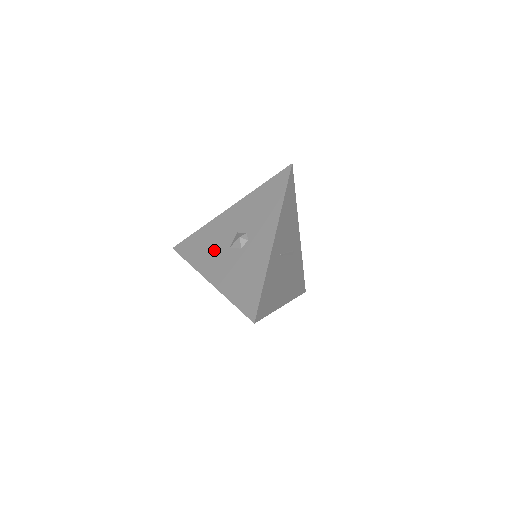
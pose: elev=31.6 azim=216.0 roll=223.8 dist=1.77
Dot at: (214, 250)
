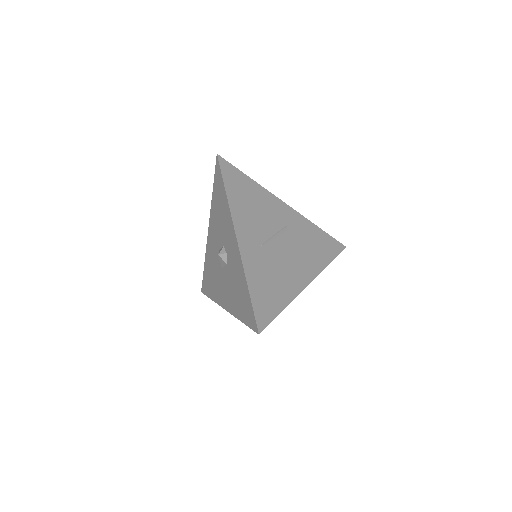
Dot at: (216, 277)
